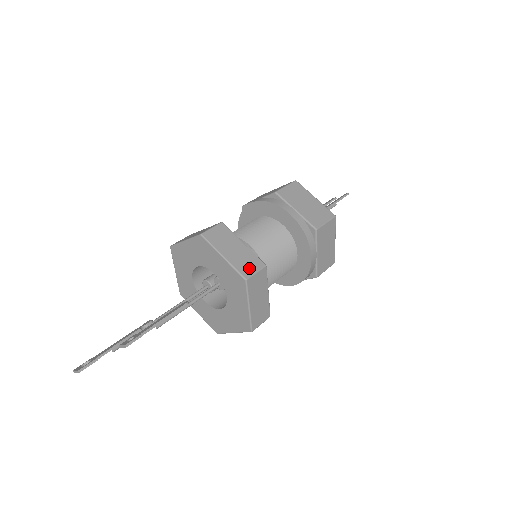
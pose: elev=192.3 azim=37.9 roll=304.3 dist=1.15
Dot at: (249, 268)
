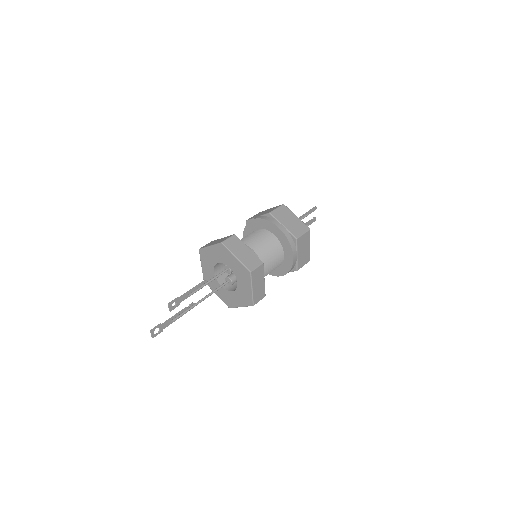
Dot at: occluded
